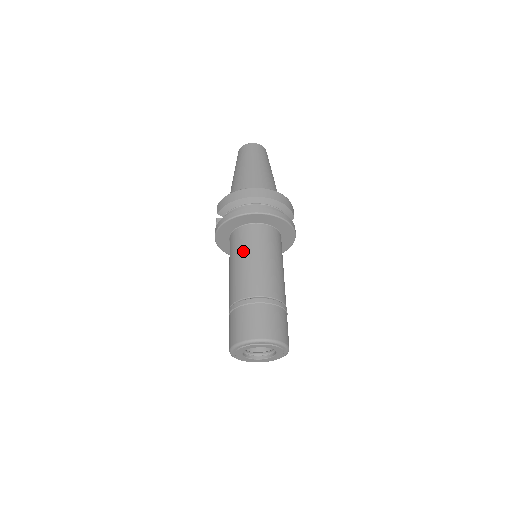
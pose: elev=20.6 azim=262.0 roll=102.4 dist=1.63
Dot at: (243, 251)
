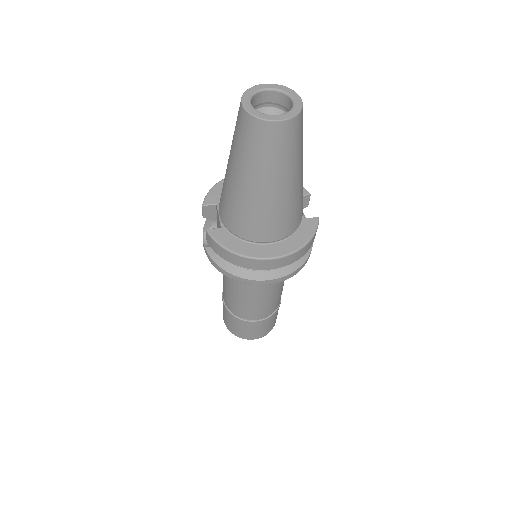
Dot at: (241, 288)
